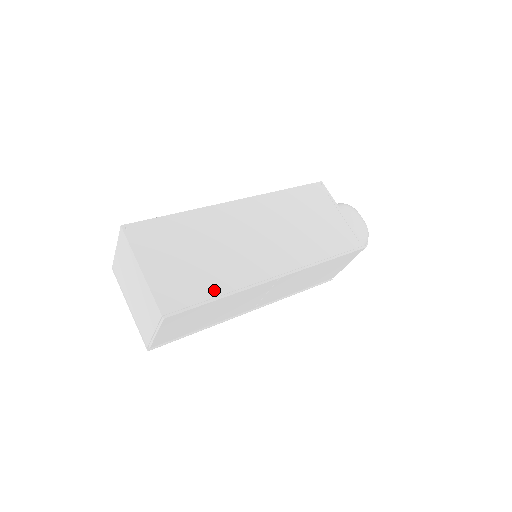
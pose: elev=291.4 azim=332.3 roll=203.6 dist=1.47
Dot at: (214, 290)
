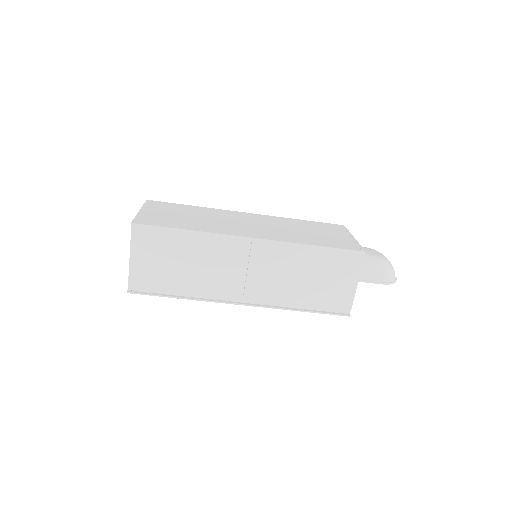
Dot at: (185, 227)
